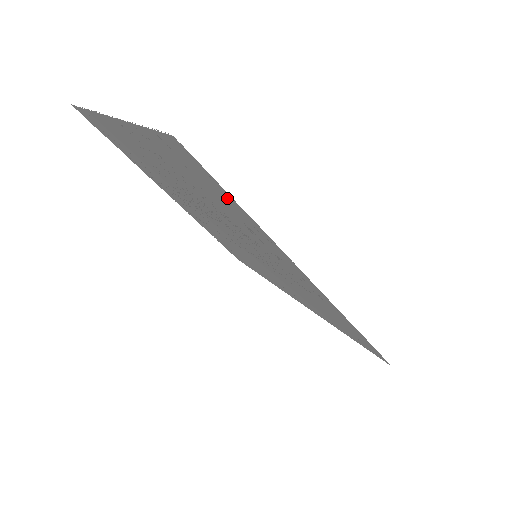
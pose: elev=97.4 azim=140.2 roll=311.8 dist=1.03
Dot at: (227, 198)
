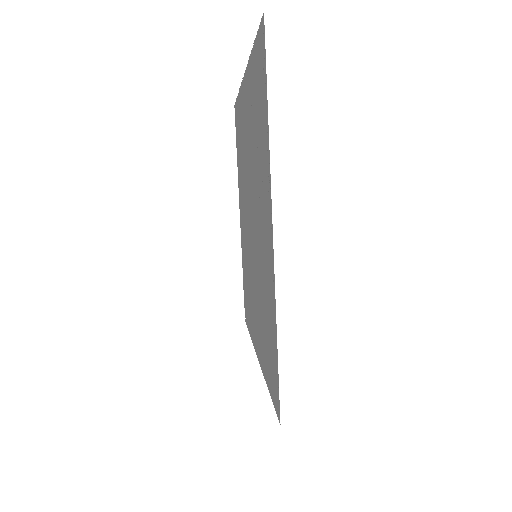
Dot at: (265, 100)
